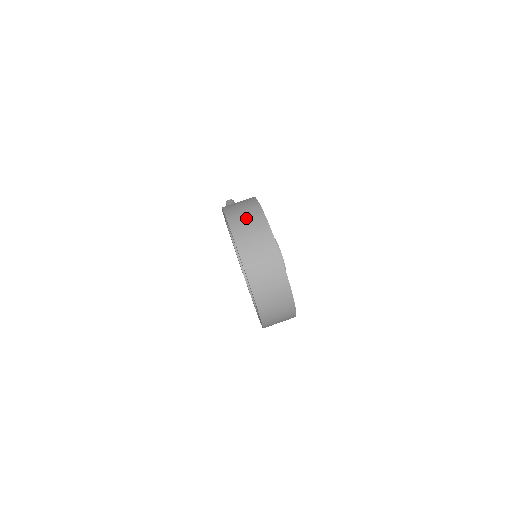
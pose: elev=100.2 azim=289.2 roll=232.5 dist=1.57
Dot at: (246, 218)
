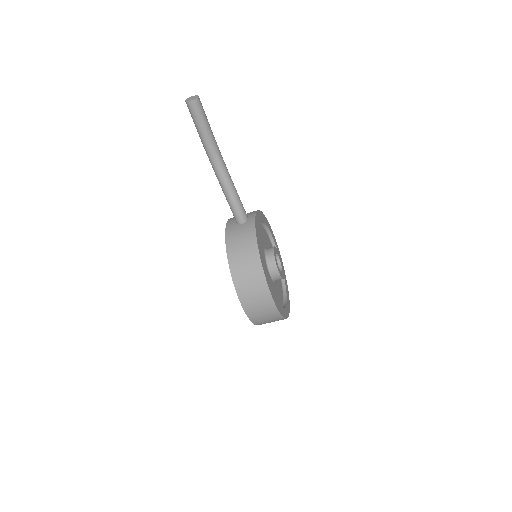
Dot at: (264, 316)
